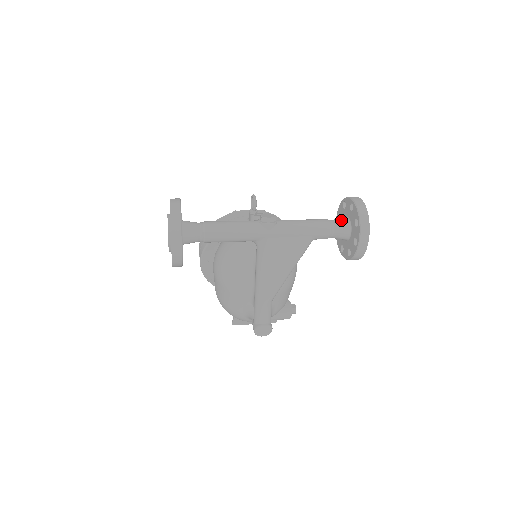
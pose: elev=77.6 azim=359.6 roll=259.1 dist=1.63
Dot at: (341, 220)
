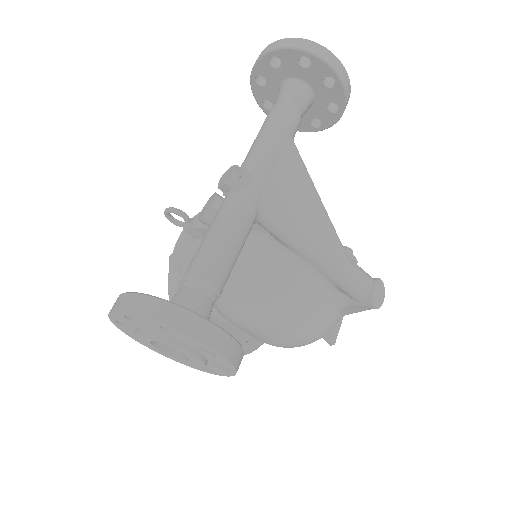
Dot at: (284, 90)
